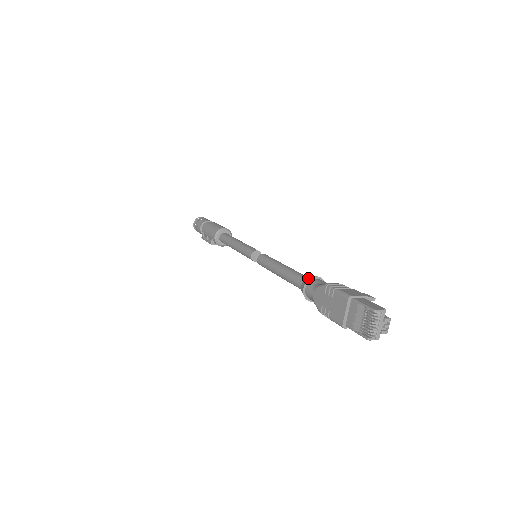
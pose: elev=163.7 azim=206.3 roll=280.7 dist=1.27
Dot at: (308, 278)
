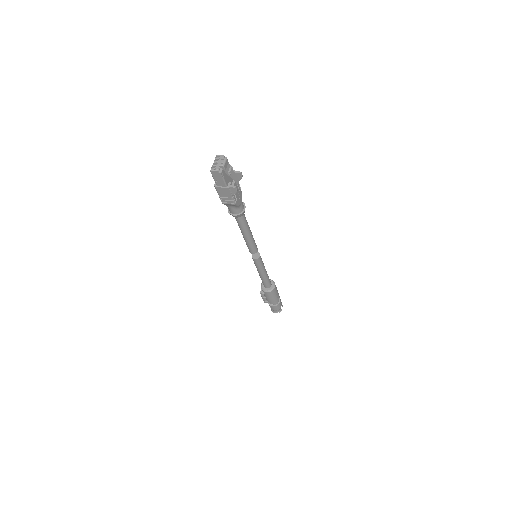
Dot at: occluded
